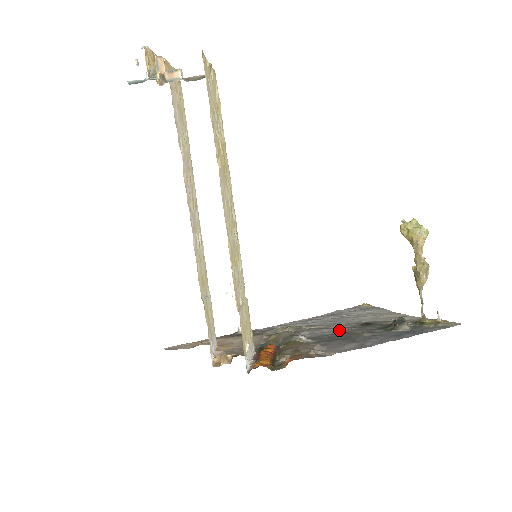
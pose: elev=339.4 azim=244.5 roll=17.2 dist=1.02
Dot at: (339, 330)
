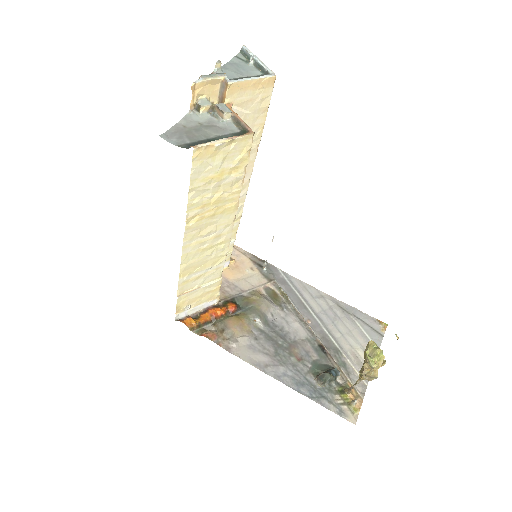
Dot at: (299, 334)
